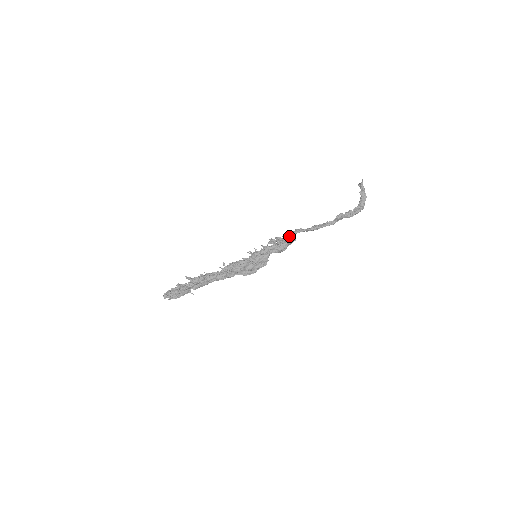
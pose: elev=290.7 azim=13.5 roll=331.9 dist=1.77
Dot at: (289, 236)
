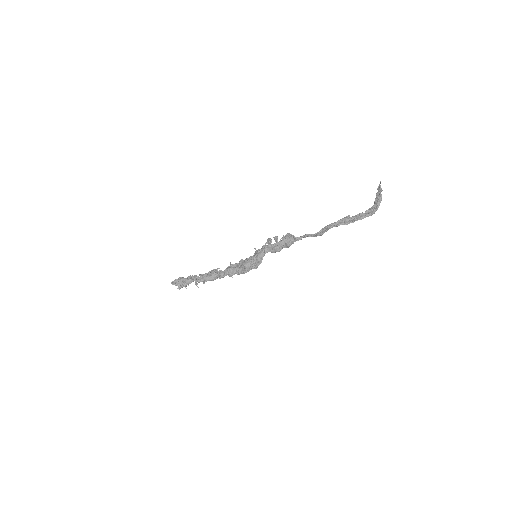
Dot at: (286, 236)
